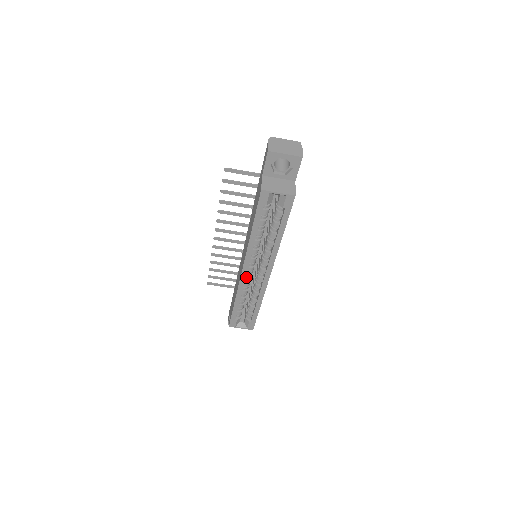
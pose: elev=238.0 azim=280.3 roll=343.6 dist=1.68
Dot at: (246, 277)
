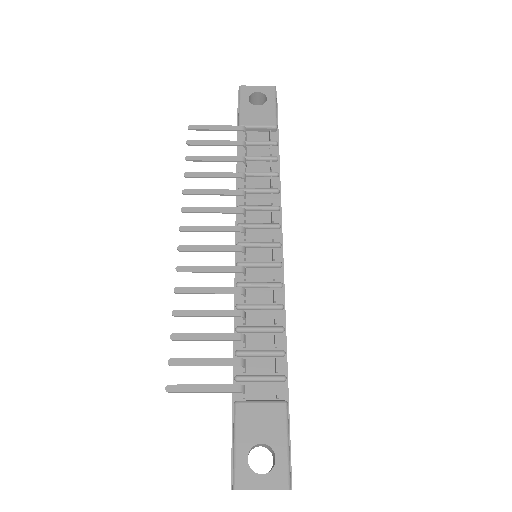
Dot at: occluded
